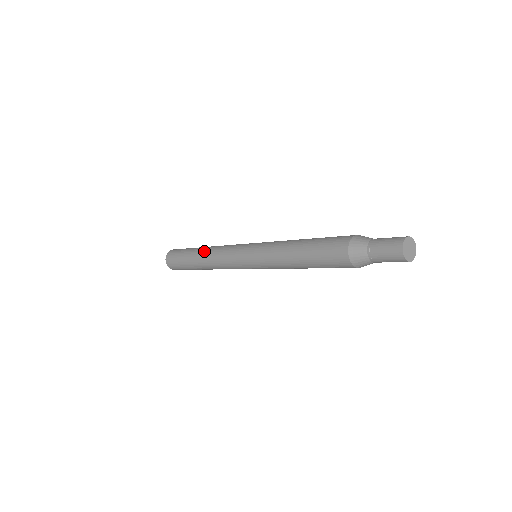
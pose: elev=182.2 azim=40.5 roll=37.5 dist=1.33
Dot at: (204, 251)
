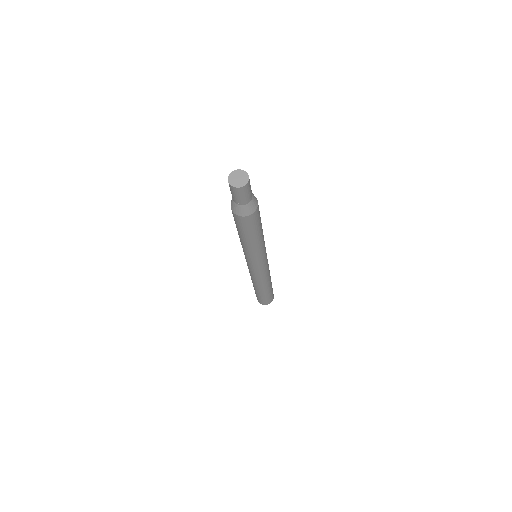
Dot at: occluded
